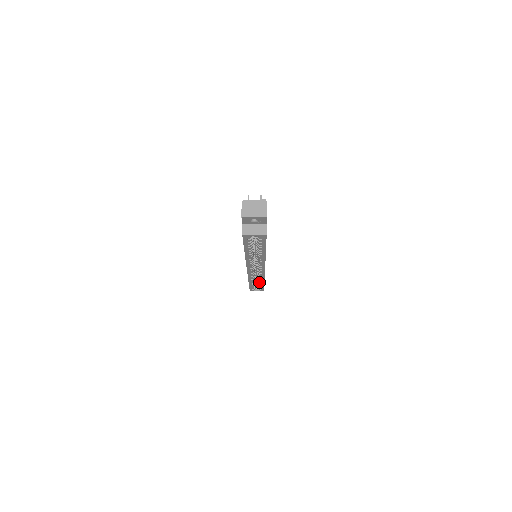
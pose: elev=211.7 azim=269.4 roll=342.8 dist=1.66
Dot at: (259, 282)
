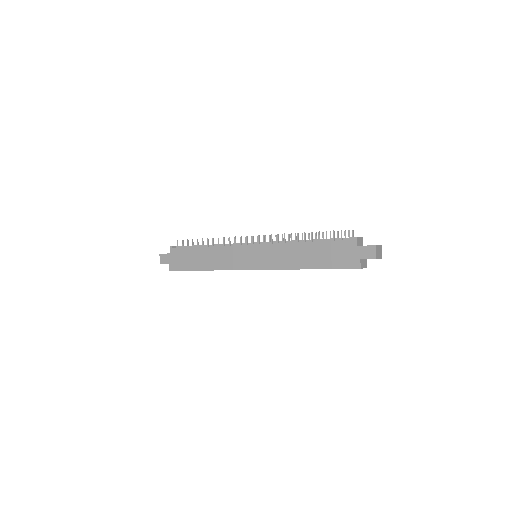
Dot at: occluded
